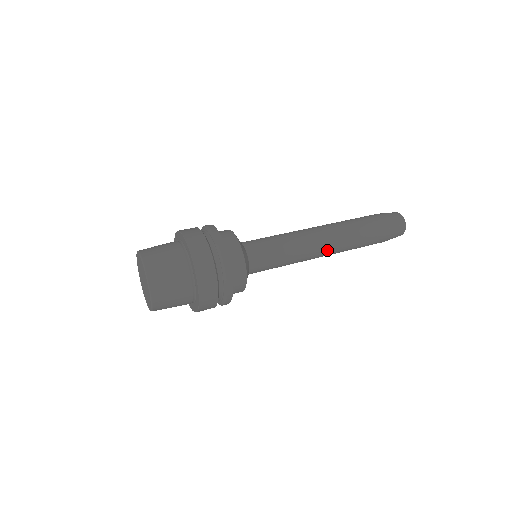
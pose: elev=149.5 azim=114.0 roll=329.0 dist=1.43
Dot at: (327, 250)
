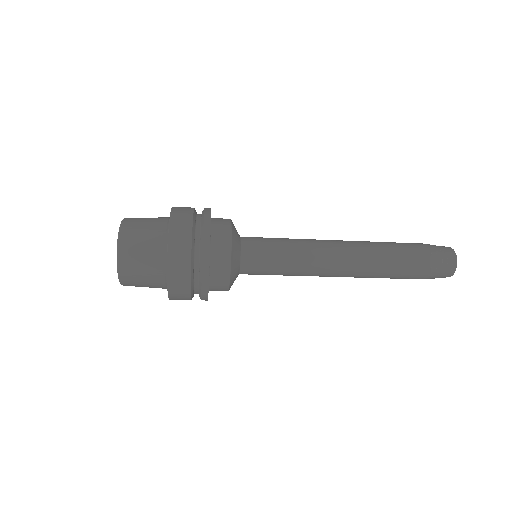
Dot at: (341, 243)
